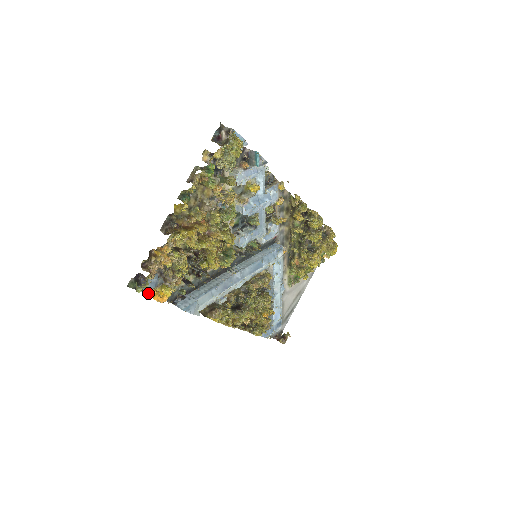
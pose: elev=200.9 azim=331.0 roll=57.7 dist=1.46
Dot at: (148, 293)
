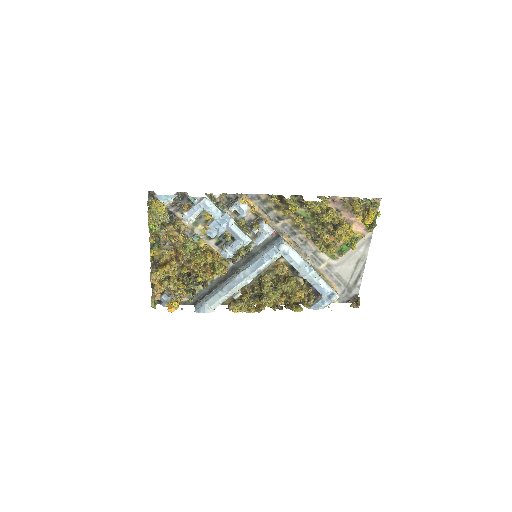
Dot at: (166, 306)
